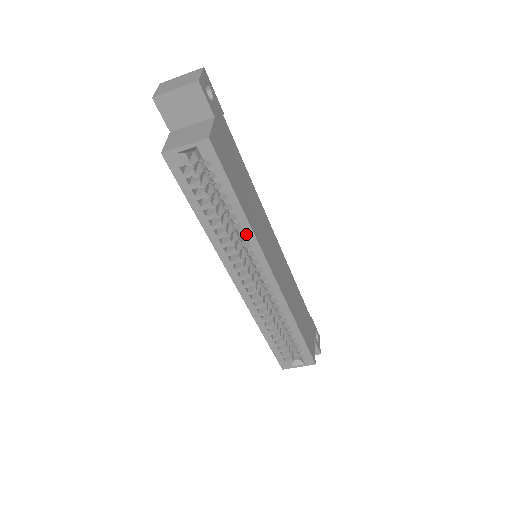
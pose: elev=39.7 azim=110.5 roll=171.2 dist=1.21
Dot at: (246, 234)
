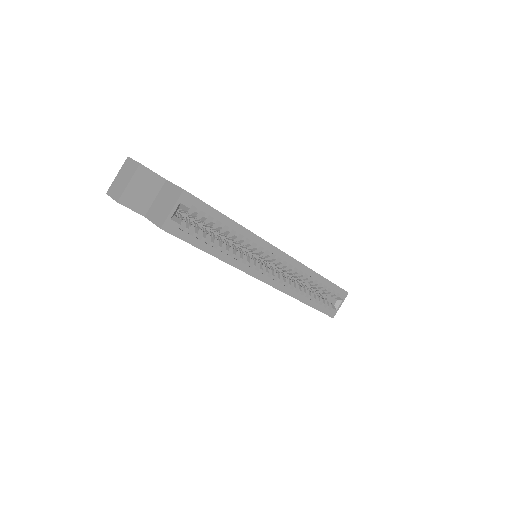
Dot at: (248, 238)
